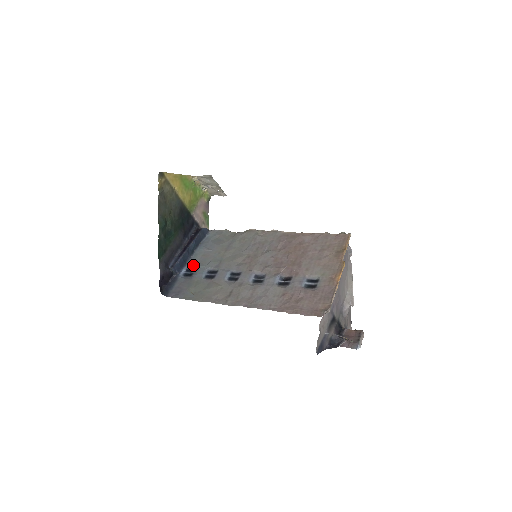
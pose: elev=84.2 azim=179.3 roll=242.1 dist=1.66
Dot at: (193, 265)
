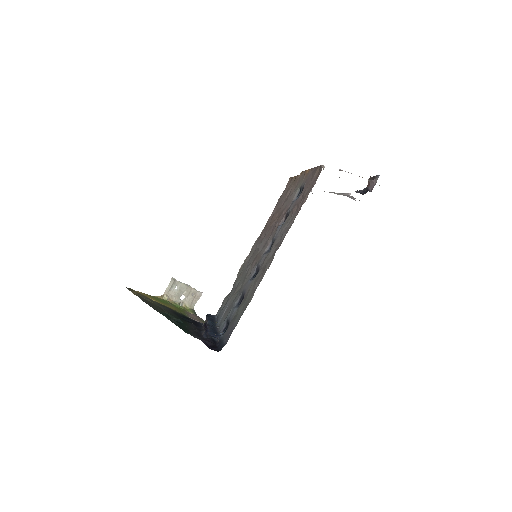
Dot at: (224, 324)
